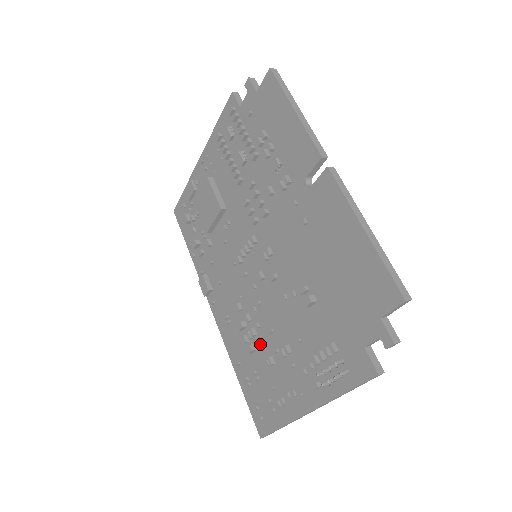
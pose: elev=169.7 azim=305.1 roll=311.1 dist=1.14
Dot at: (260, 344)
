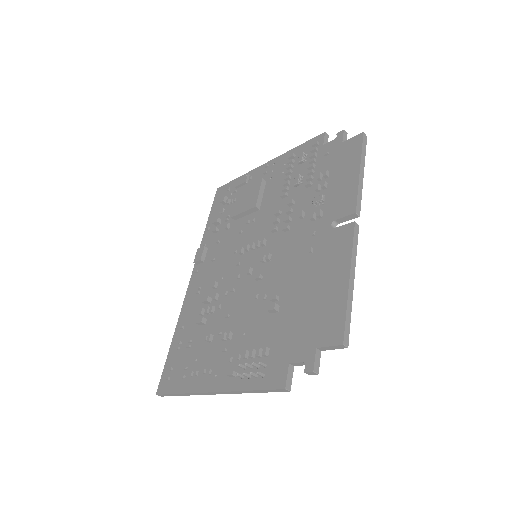
Dot at: (211, 321)
